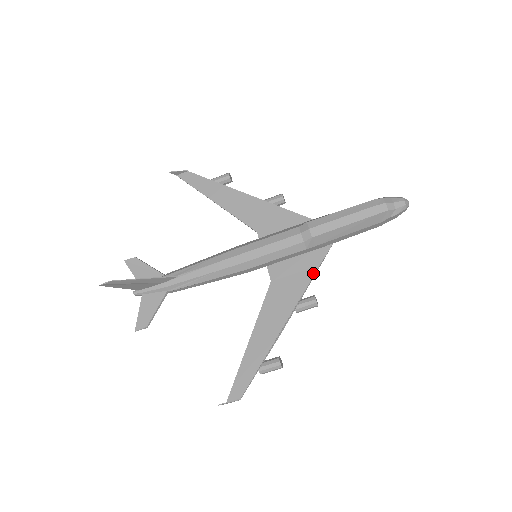
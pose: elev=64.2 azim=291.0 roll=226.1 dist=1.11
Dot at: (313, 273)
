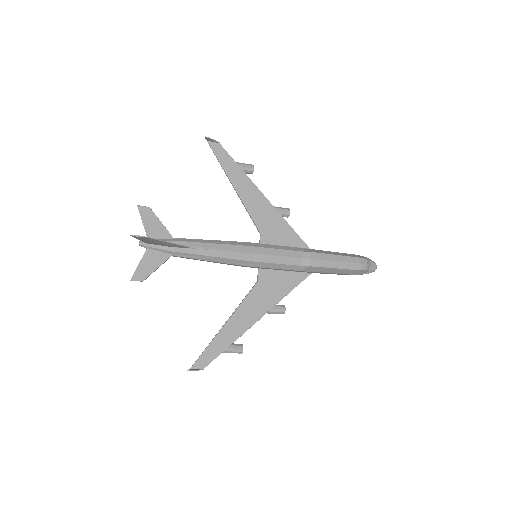
Dot at: (292, 289)
